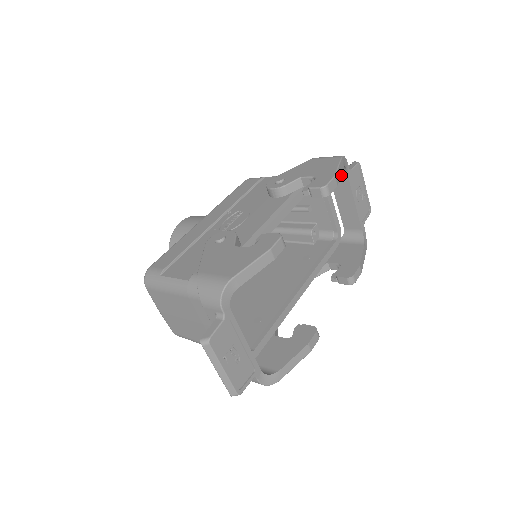
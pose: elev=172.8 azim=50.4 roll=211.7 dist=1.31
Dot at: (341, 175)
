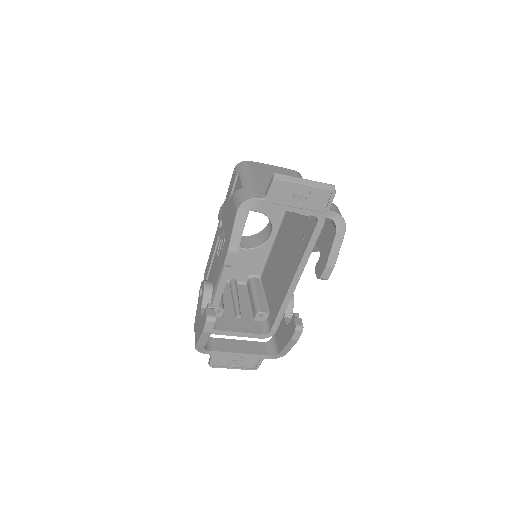
Dot at: occluded
